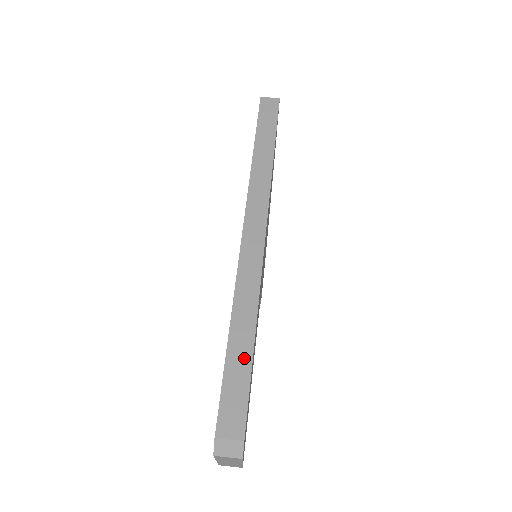
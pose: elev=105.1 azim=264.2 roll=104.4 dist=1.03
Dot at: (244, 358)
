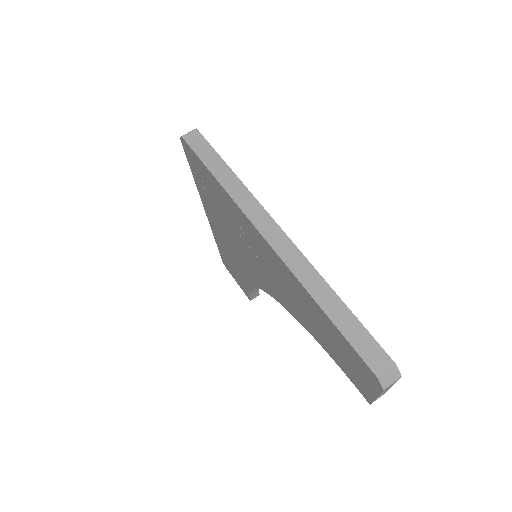
Dot at: (347, 317)
